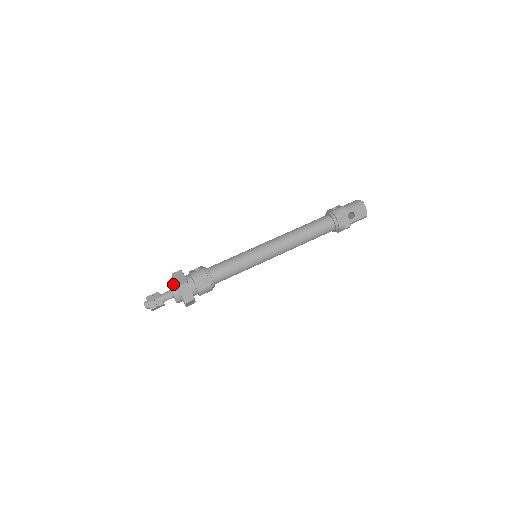
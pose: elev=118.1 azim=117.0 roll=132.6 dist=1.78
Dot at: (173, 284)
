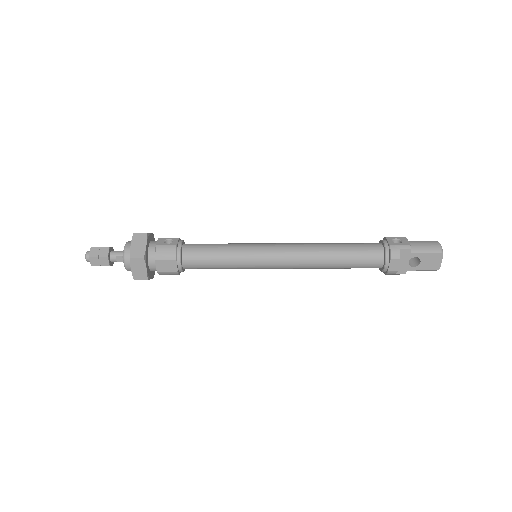
Dot at: (129, 248)
